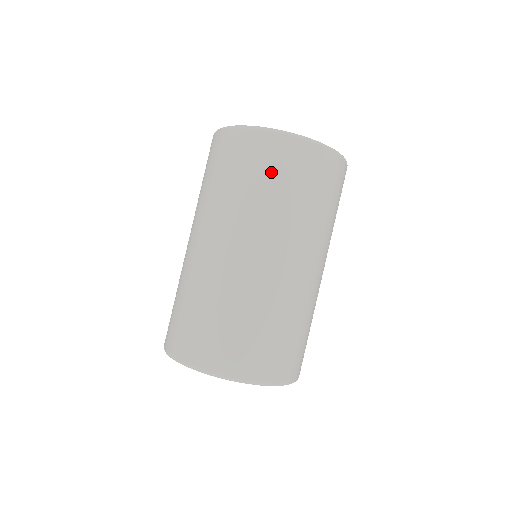
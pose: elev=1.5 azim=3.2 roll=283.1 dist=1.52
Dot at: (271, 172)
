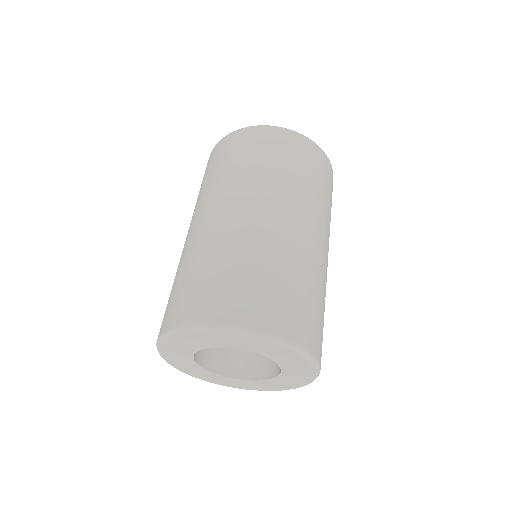
Dot at: (316, 171)
